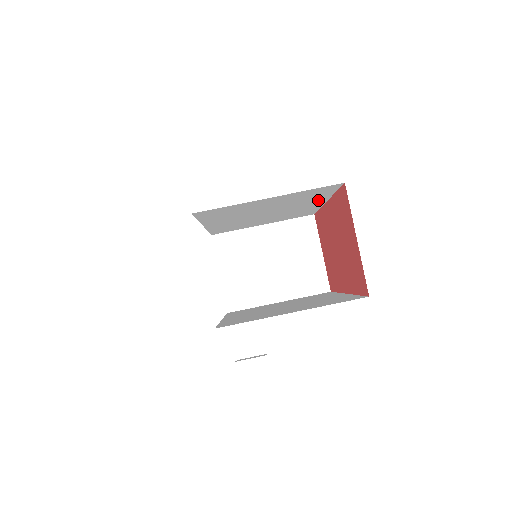
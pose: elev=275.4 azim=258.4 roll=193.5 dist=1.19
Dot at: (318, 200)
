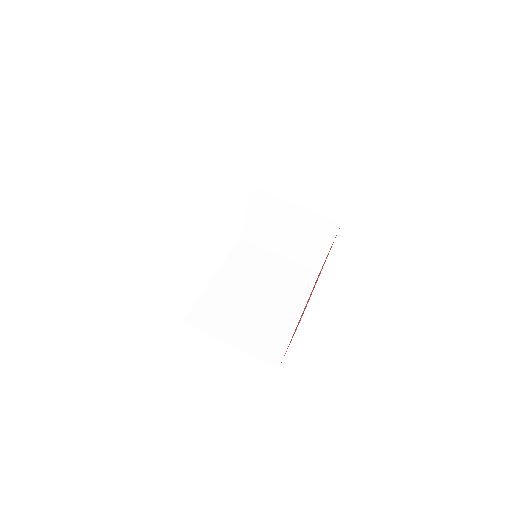
Dot at: occluded
